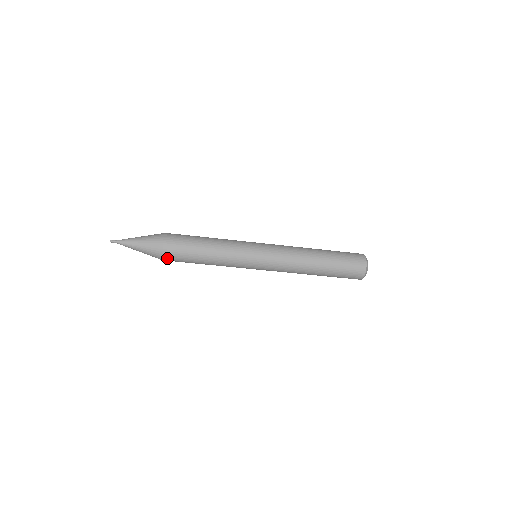
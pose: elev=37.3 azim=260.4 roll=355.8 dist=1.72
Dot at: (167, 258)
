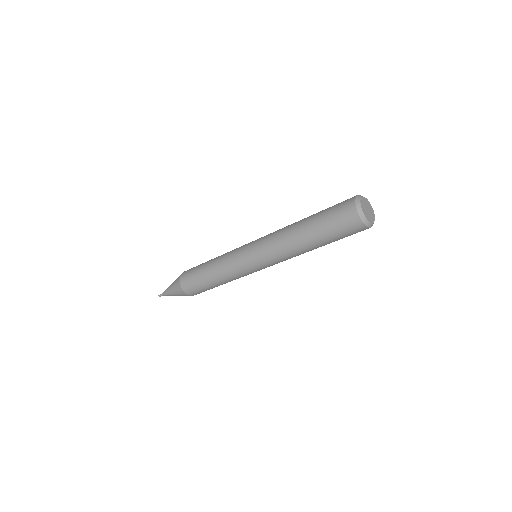
Dot at: (184, 286)
